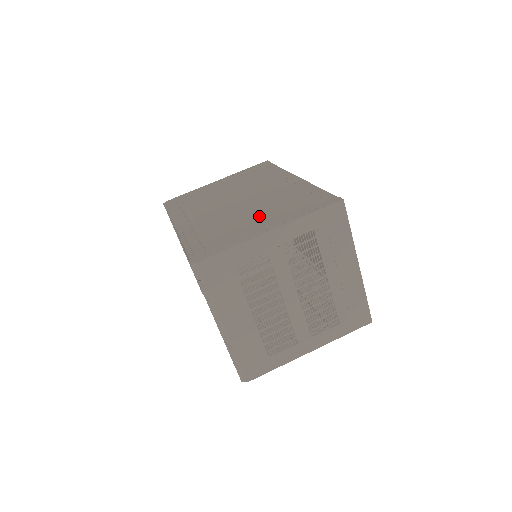
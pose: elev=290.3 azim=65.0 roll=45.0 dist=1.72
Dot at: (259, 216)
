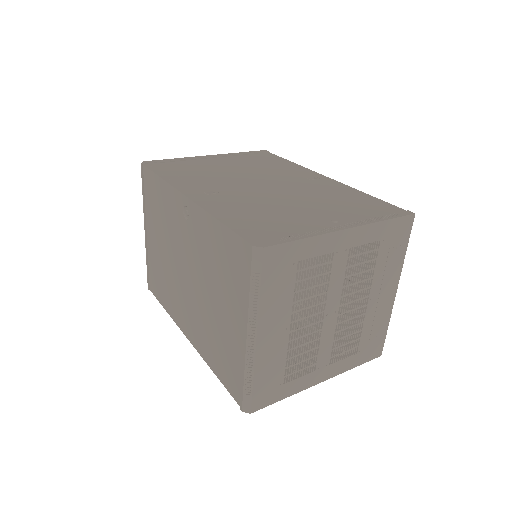
Dot at: (312, 208)
